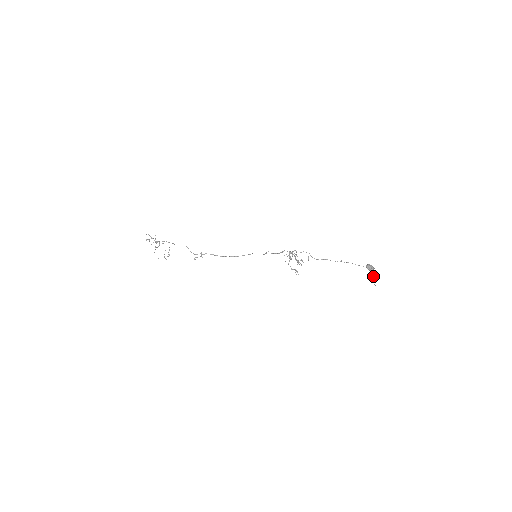
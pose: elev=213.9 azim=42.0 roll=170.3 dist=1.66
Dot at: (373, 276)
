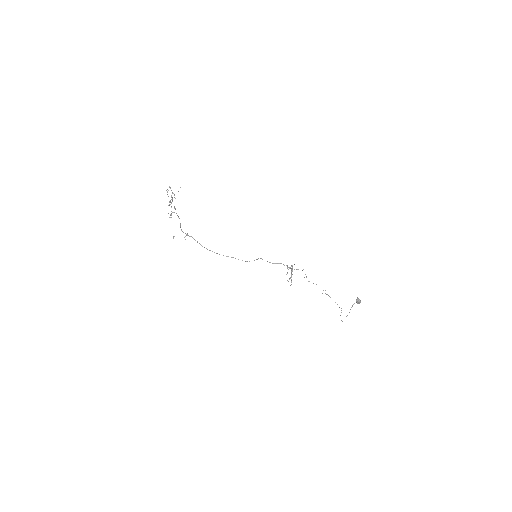
Dot at: occluded
